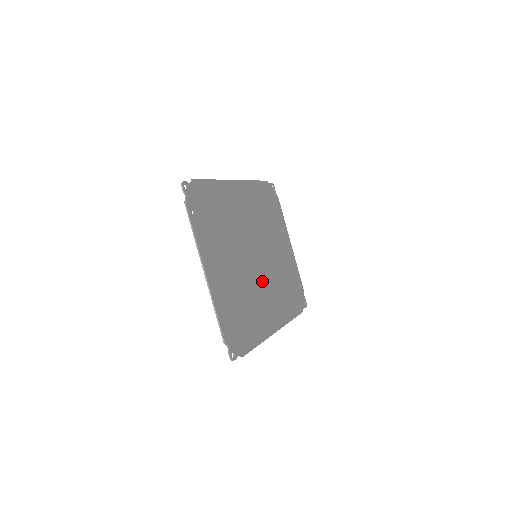
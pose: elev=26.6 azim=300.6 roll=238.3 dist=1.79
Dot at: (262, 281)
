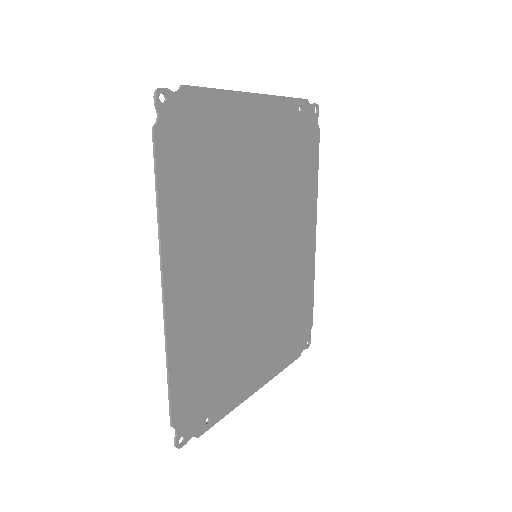
Dot at: (278, 251)
